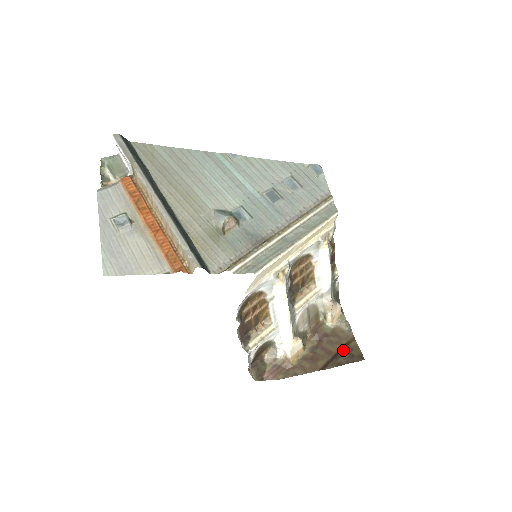
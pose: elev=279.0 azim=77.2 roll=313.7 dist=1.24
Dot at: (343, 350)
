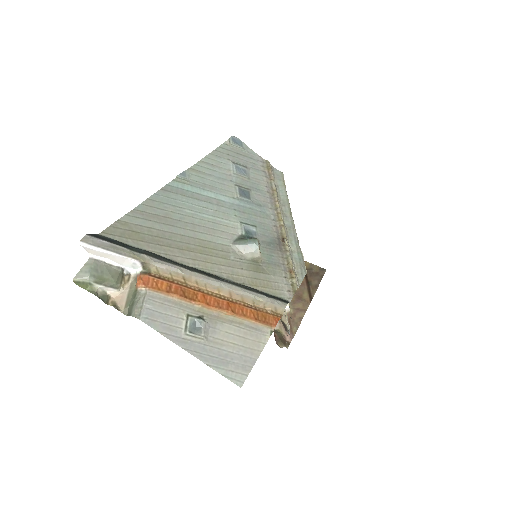
Dot at: (307, 275)
